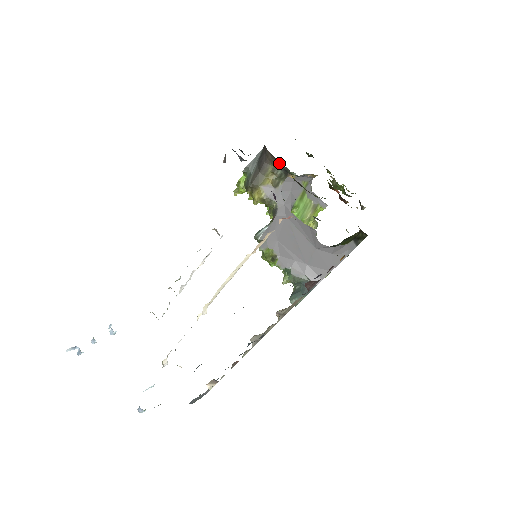
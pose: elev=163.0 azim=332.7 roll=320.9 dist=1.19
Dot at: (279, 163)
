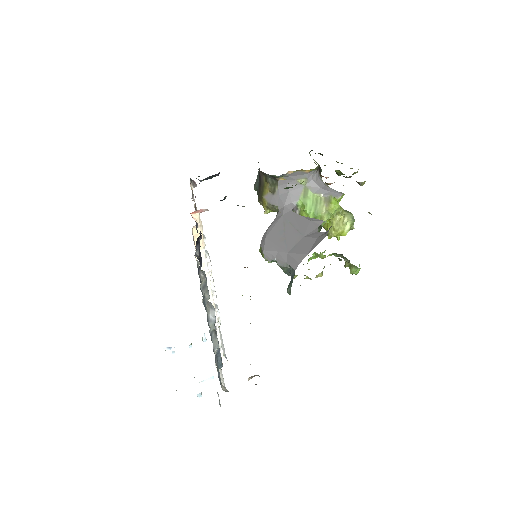
Dot at: (263, 172)
